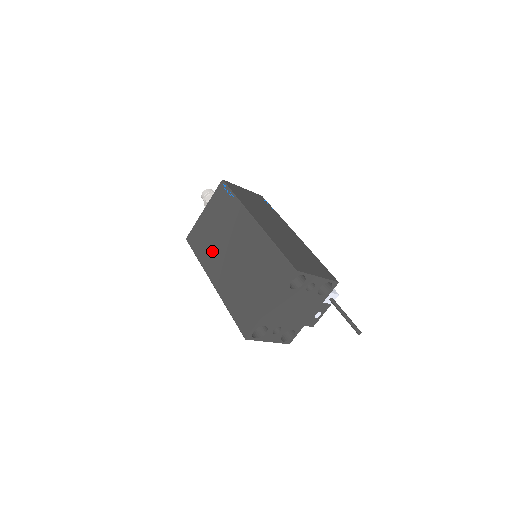
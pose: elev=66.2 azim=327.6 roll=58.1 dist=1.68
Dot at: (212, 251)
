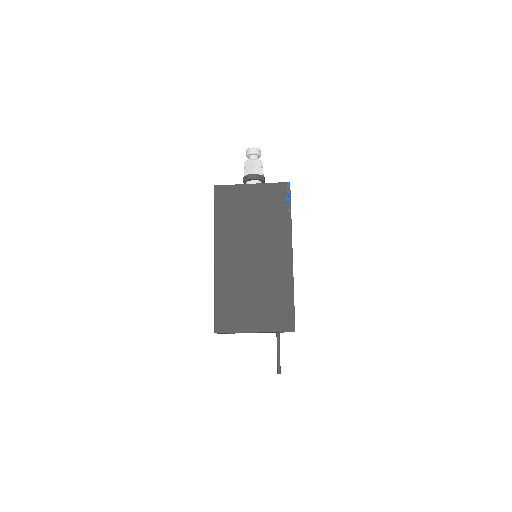
Dot at: (235, 231)
